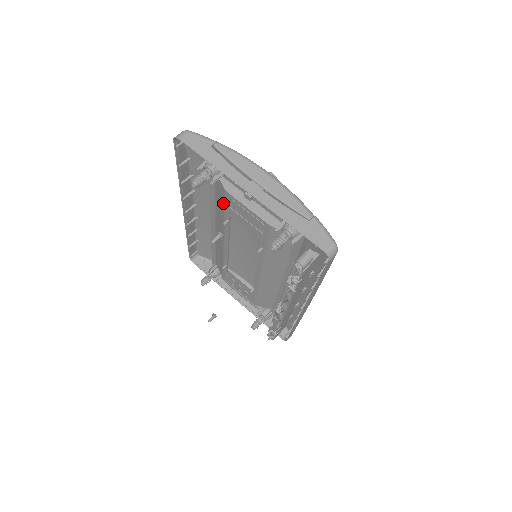
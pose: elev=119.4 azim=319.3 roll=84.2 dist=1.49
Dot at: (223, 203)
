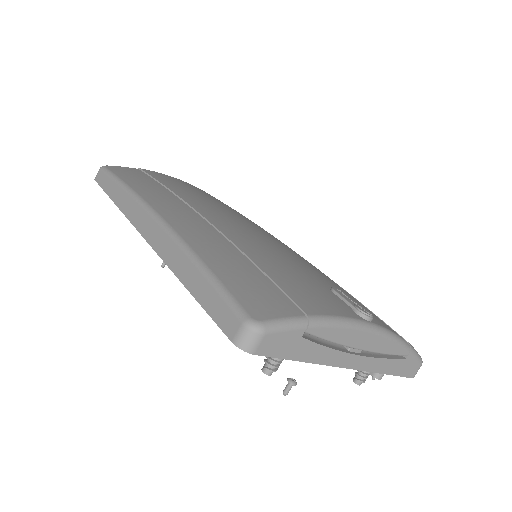
Dot at: occluded
